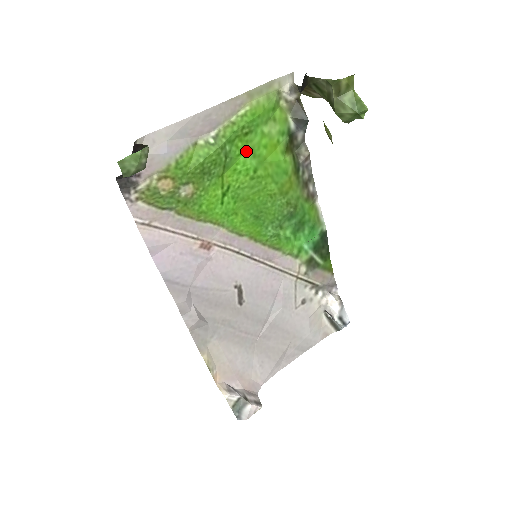
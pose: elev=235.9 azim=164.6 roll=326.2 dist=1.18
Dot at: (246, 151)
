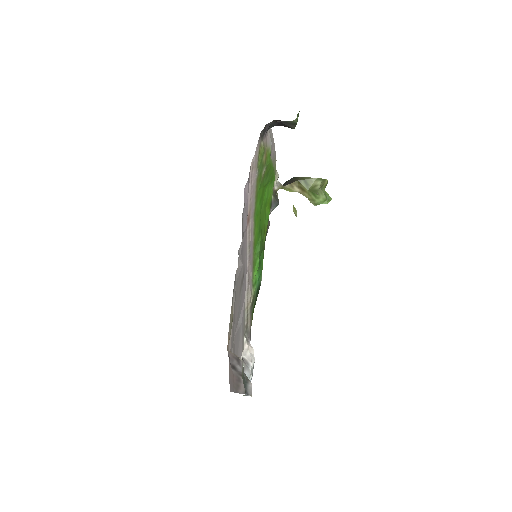
Dot at: (267, 189)
